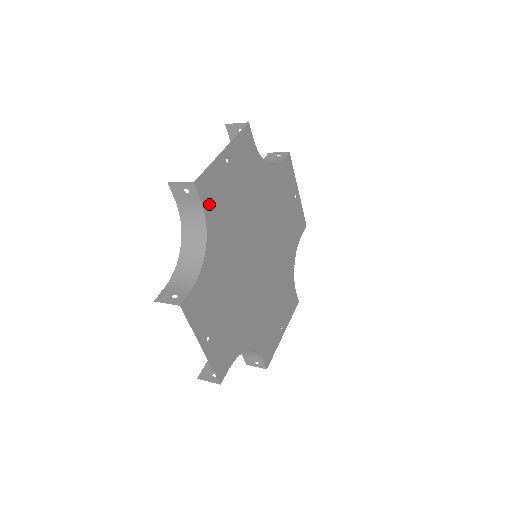
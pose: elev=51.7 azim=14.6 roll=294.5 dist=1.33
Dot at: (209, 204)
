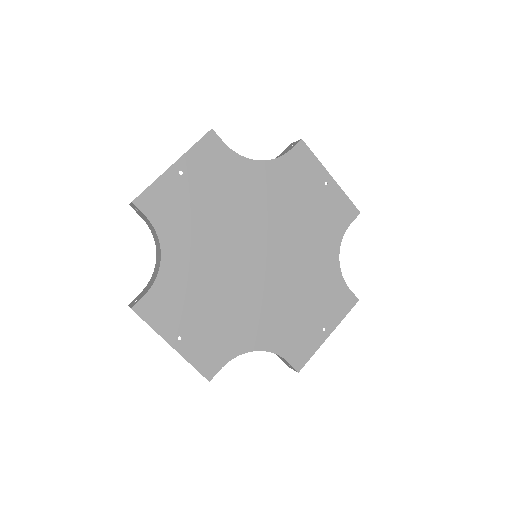
Dot at: (159, 217)
